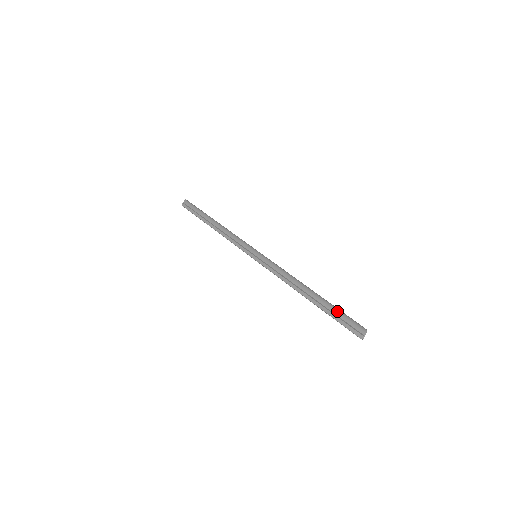
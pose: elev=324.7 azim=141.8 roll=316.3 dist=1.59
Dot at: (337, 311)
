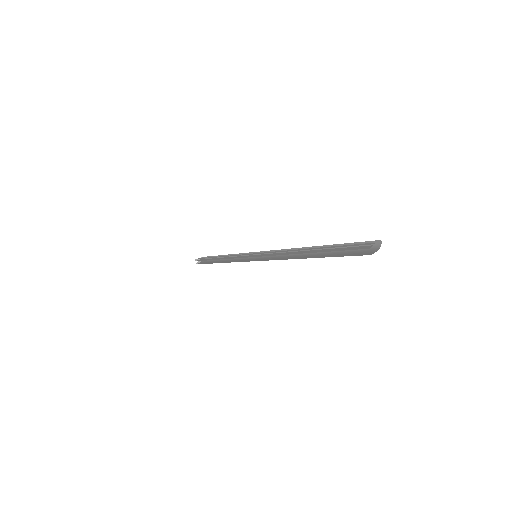
Dot at: occluded
